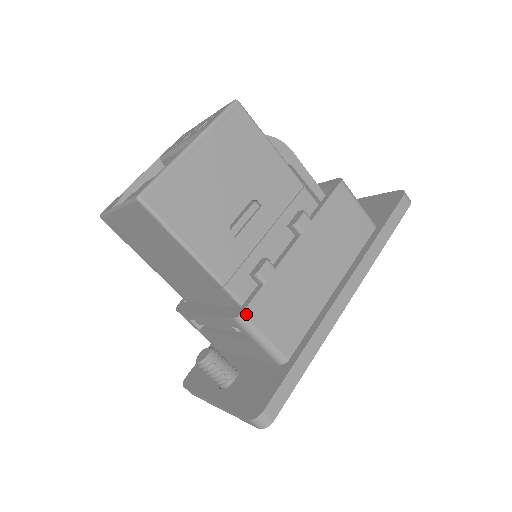
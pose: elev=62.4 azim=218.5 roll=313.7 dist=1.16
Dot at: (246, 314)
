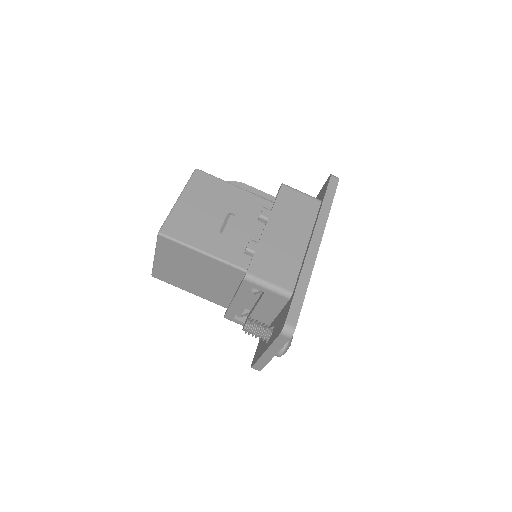
Dot at: (250, 273)
